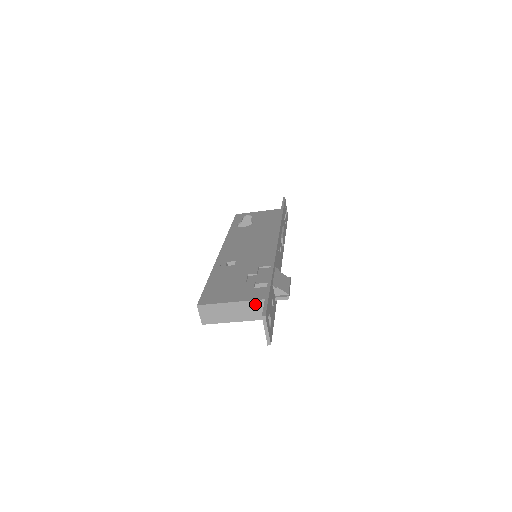
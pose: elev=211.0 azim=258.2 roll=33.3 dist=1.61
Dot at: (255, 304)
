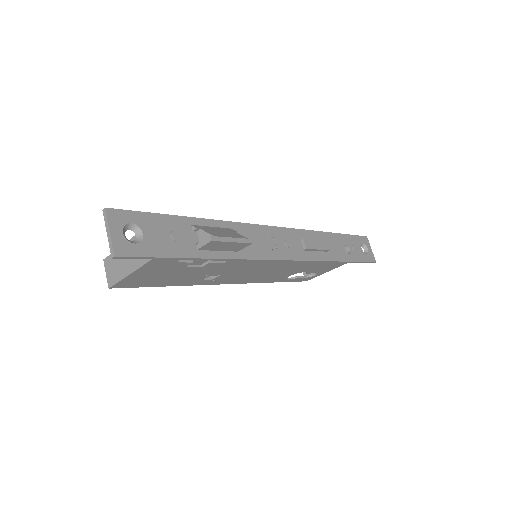
Dot at: occluded
